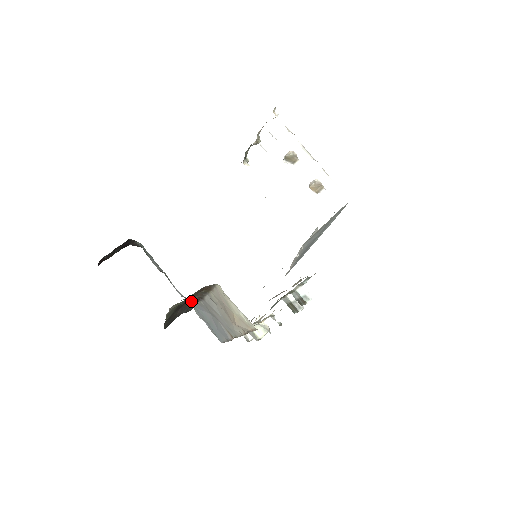
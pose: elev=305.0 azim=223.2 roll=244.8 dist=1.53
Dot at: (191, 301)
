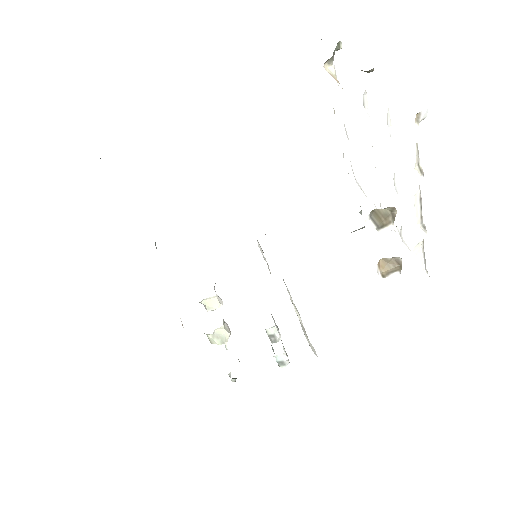
Dot at: occluded
